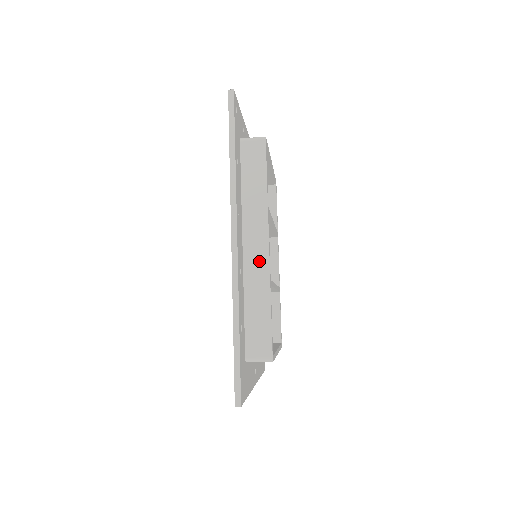
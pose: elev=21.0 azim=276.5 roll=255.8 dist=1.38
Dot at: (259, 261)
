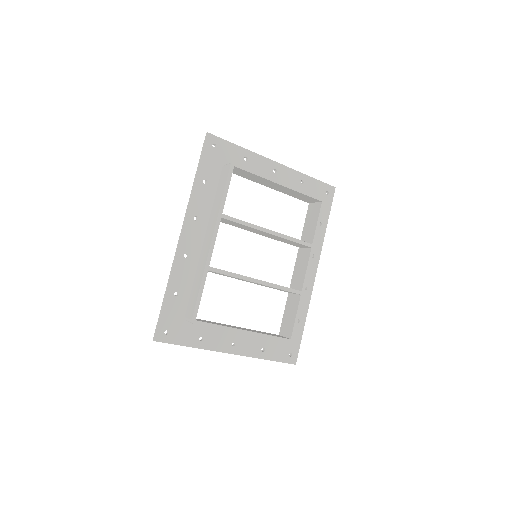
Dot at: (206, 252)
